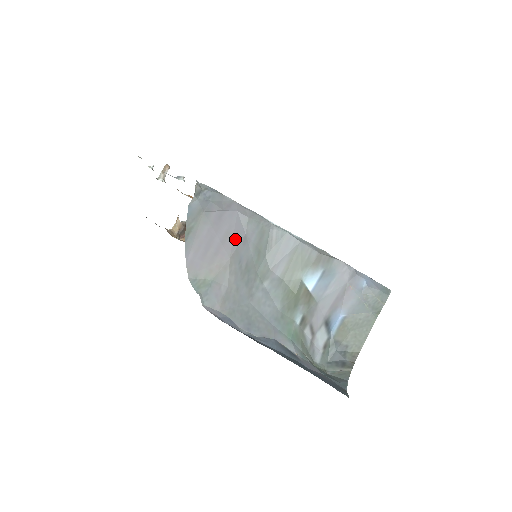
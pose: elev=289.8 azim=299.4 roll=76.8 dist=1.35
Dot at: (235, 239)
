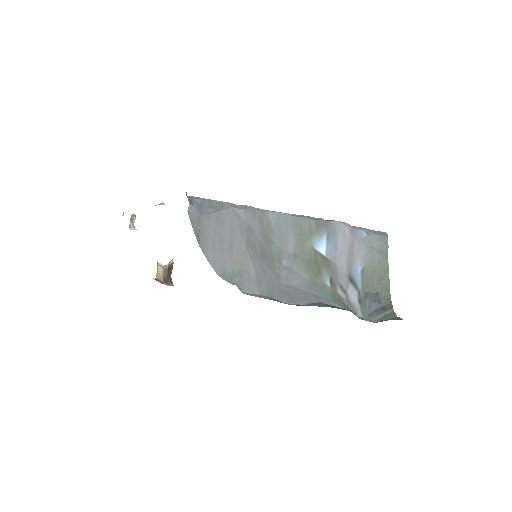
Dot at: (241, 230)
